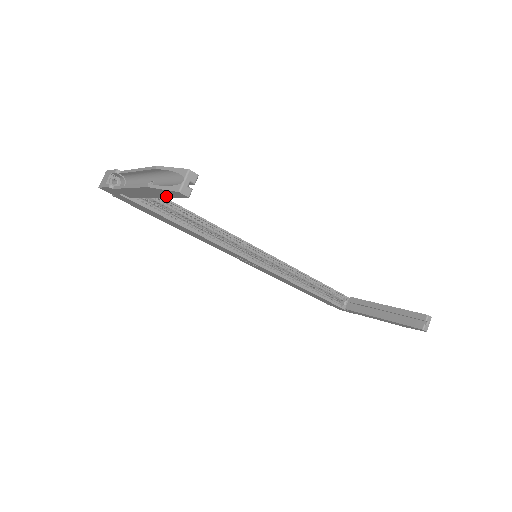
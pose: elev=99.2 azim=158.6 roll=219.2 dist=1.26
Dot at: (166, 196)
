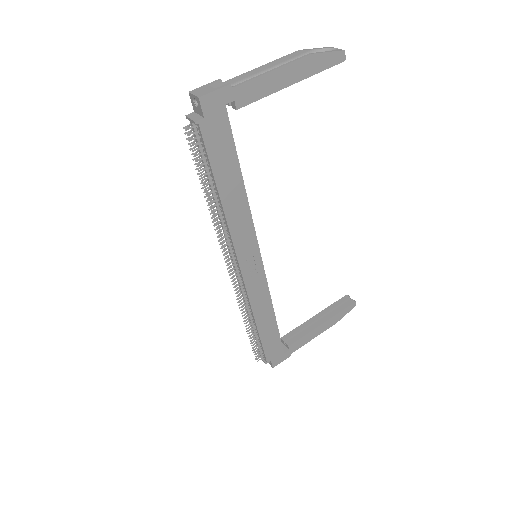
Dot at: (316, 70)
